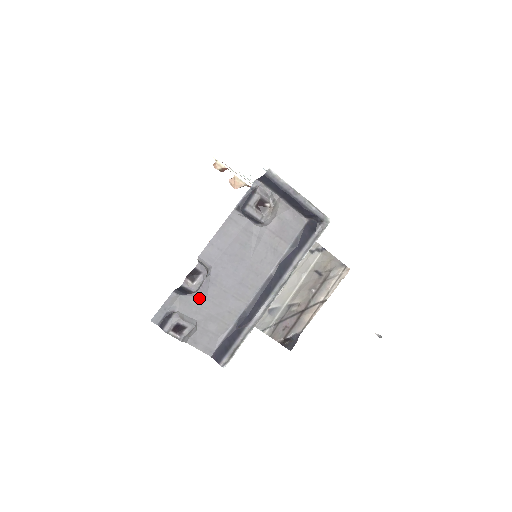
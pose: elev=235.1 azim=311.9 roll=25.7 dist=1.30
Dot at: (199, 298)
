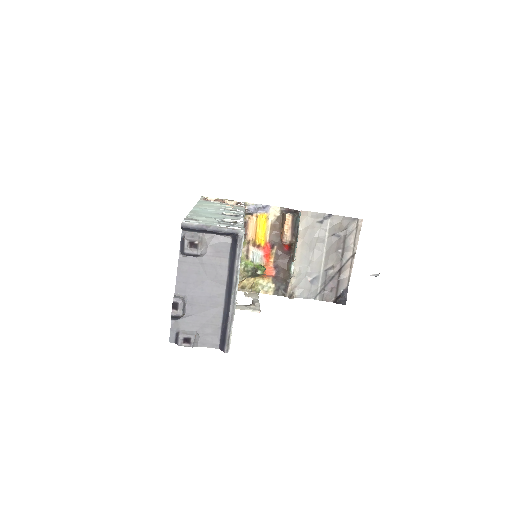
Dot at: (190, 317)
